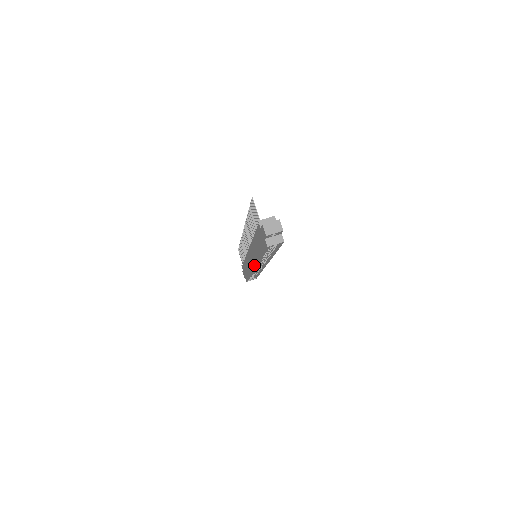
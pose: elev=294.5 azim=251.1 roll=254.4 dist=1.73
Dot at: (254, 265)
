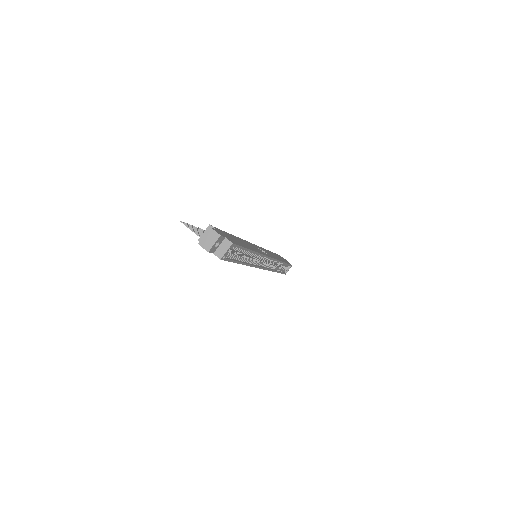
Dot at: occluded
